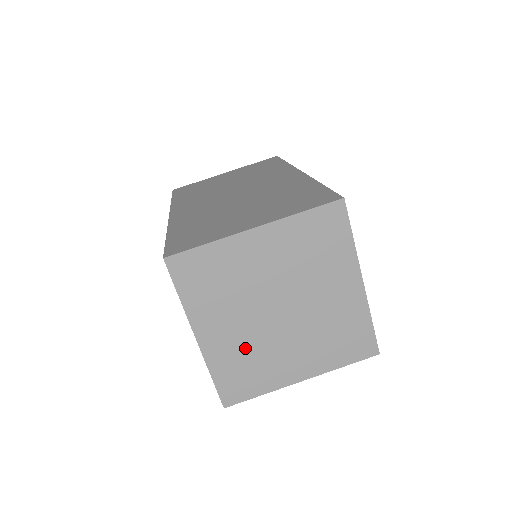
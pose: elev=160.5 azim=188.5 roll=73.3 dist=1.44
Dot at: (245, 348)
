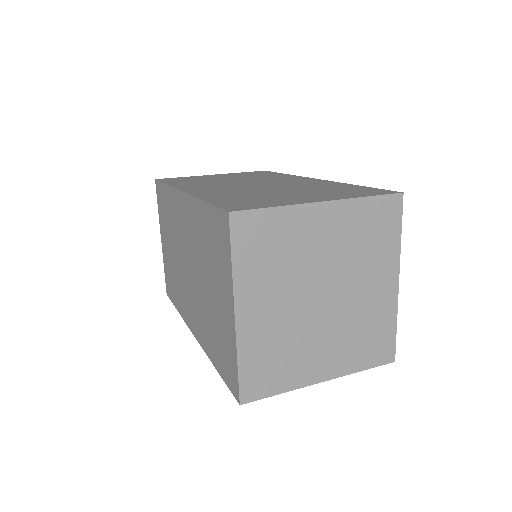
Dot at: (280, 335)
